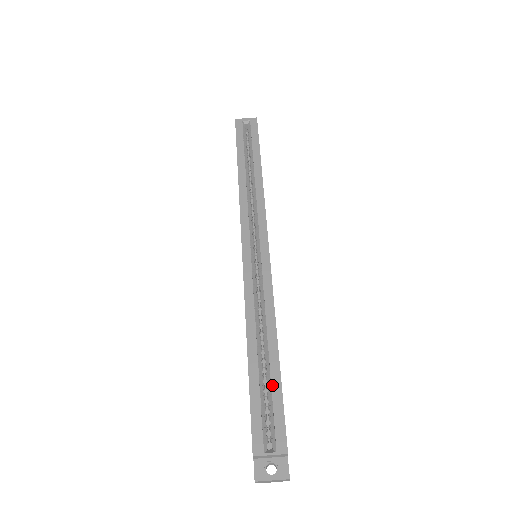
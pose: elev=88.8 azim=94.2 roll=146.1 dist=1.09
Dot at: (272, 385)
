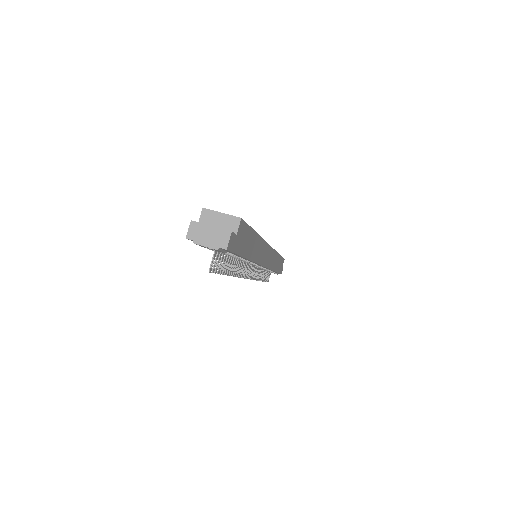
Dot at: occluded
